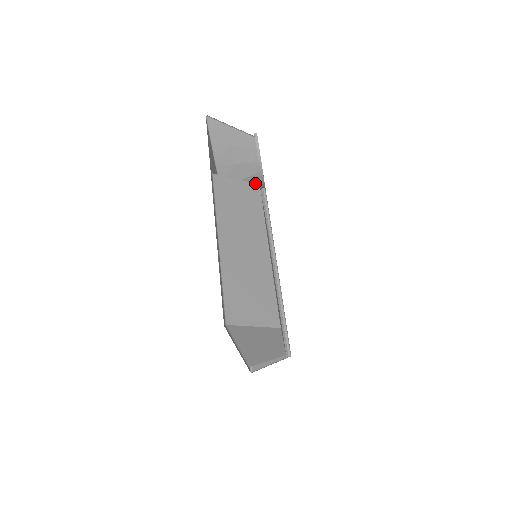
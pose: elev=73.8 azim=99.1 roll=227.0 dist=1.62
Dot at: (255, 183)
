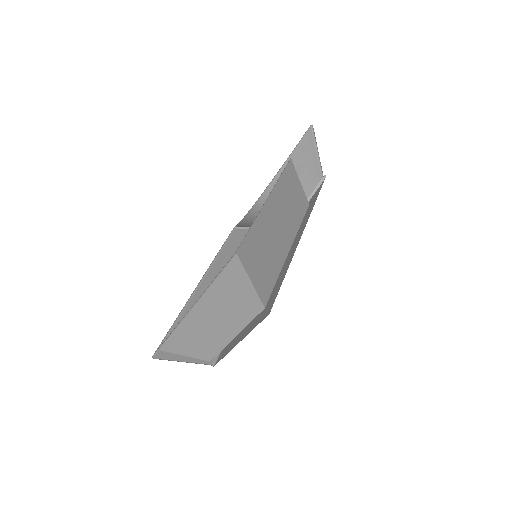
Dot at: occluded
